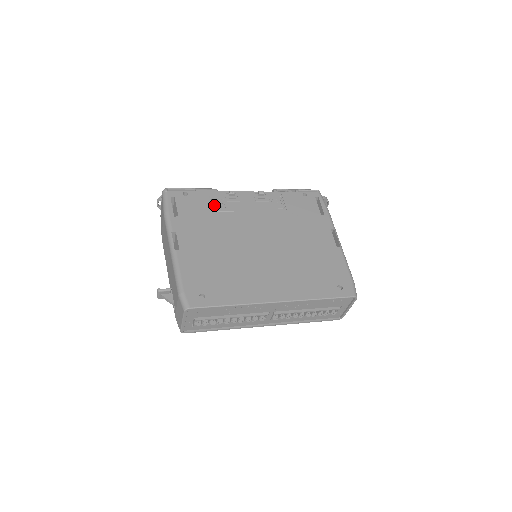
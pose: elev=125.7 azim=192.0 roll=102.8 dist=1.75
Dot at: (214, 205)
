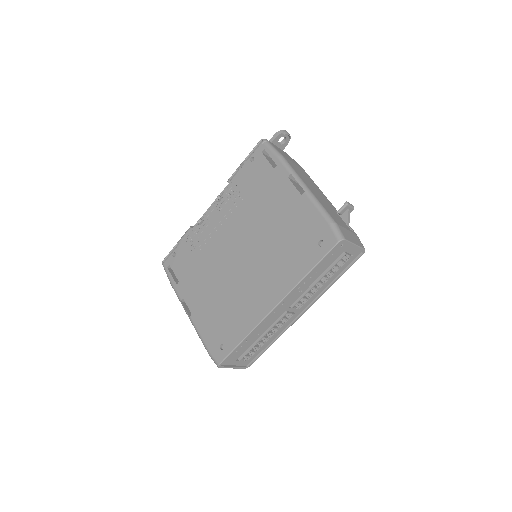
Dot at: (195, 247)
